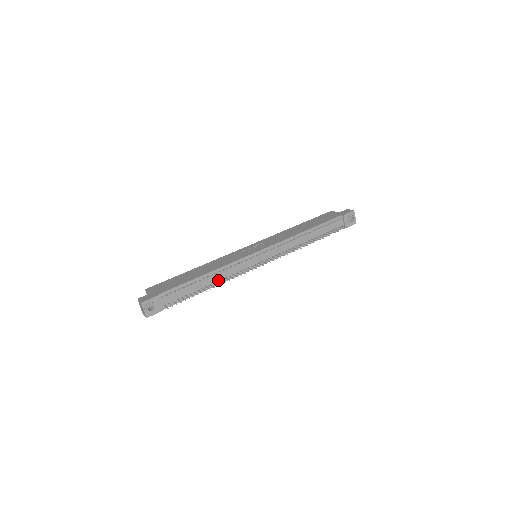
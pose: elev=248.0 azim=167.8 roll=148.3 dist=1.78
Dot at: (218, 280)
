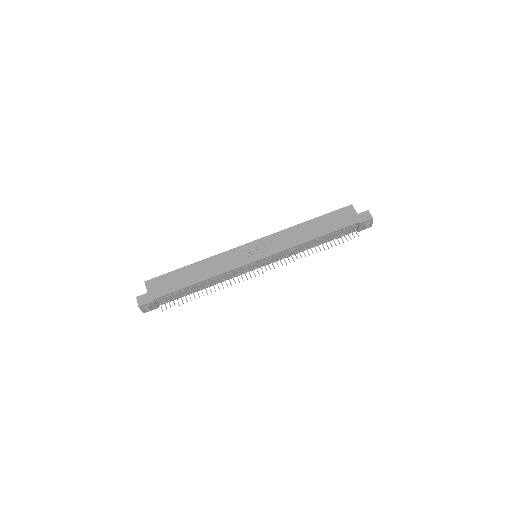
Dot at: (213, 283)
